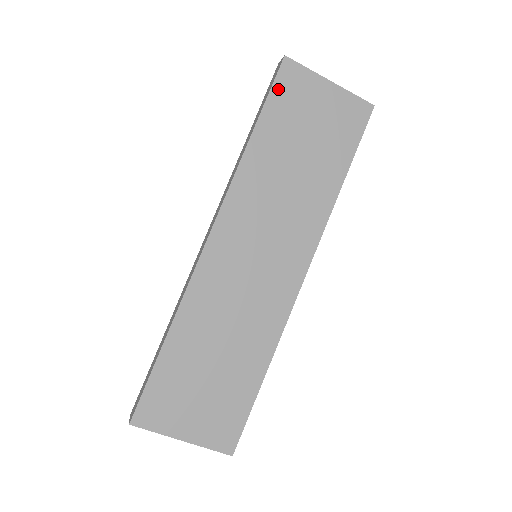
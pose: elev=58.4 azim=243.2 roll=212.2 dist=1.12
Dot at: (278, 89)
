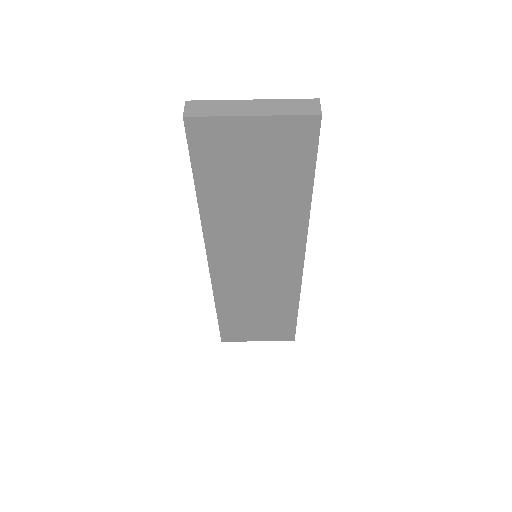
Dot at: (197, 151)
